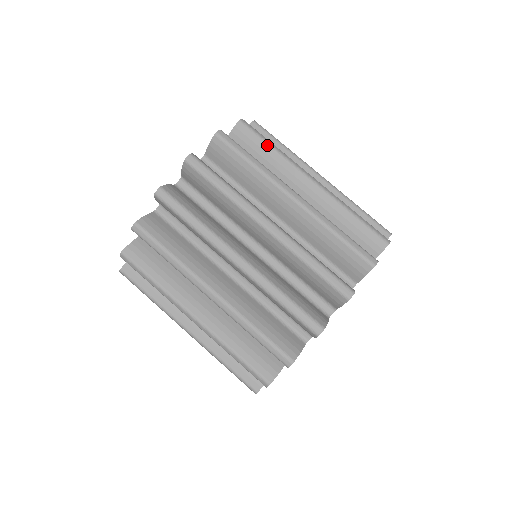
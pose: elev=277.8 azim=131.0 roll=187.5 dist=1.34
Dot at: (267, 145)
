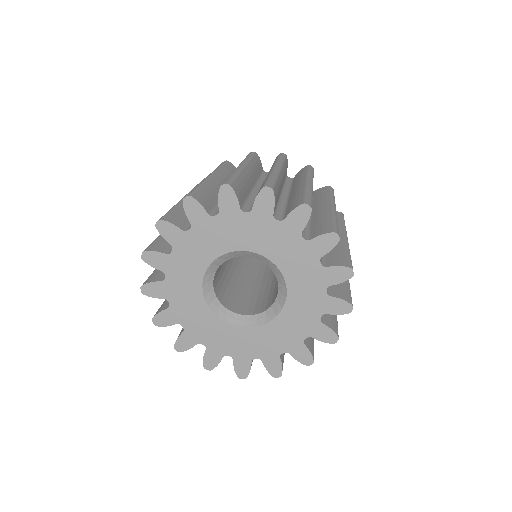
Dot at: occluded
